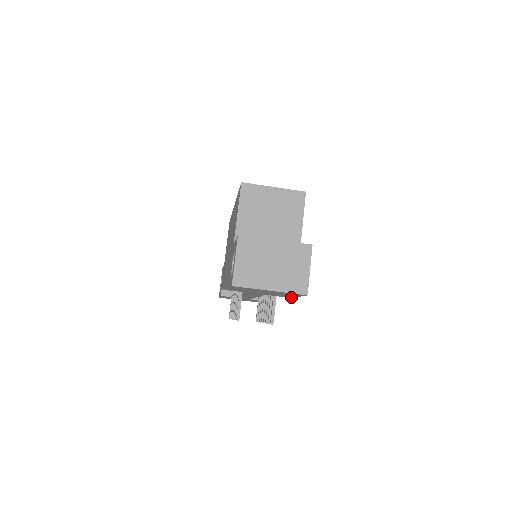
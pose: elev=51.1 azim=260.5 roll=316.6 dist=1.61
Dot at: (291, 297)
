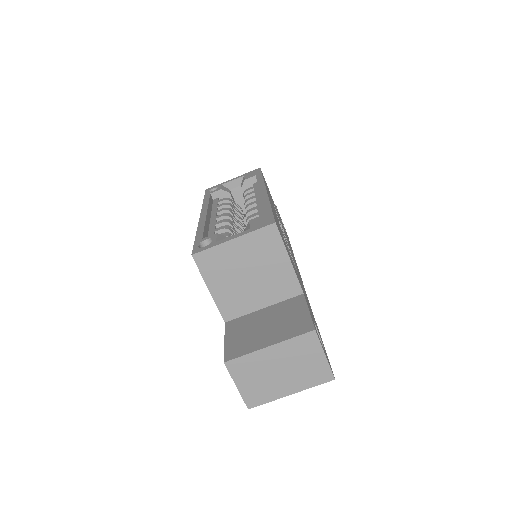
Dot at: occluded
